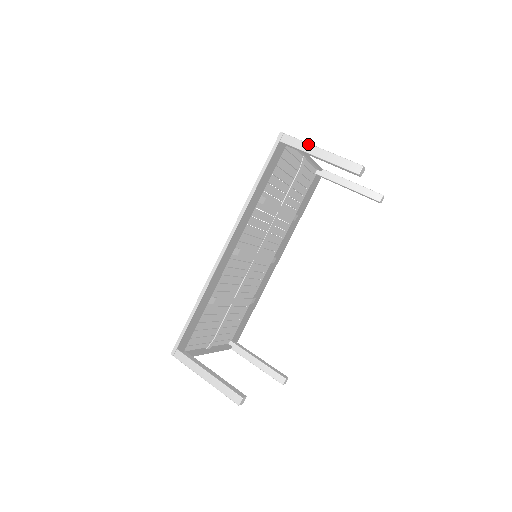
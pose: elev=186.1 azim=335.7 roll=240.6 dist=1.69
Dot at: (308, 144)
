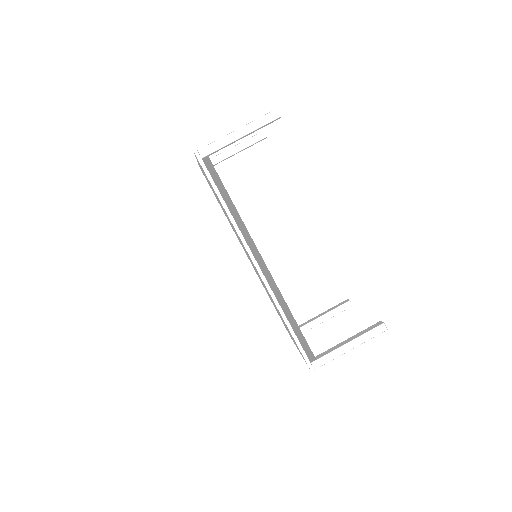
Dot at: (224, 137)
